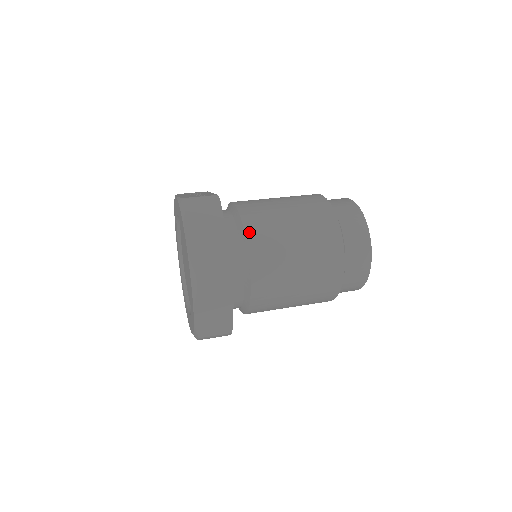
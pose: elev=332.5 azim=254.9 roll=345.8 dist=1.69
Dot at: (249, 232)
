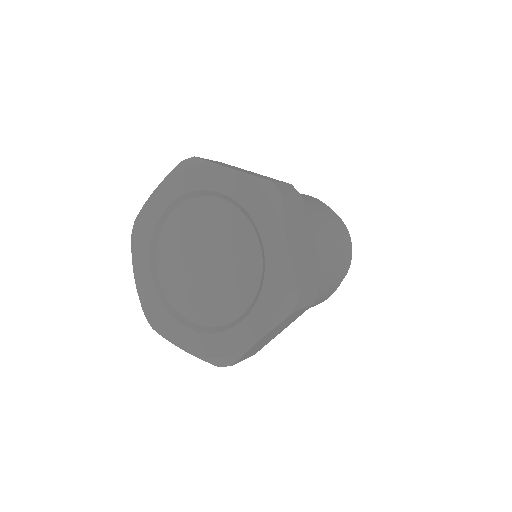
Dot at: occluded
